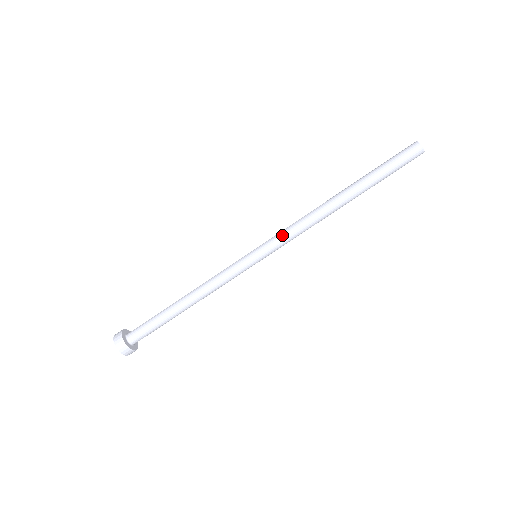
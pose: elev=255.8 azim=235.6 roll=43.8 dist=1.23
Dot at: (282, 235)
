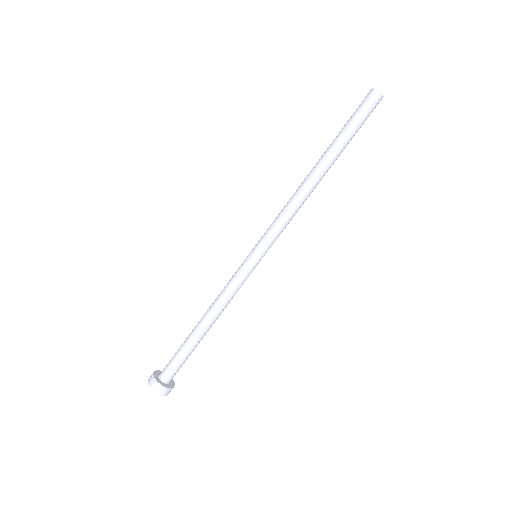
Dot at: (275, 228)
